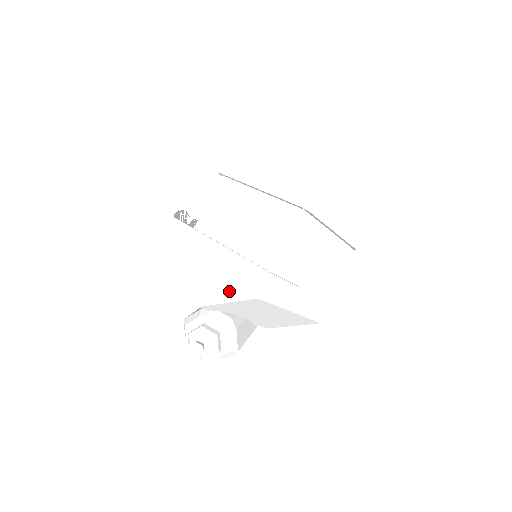
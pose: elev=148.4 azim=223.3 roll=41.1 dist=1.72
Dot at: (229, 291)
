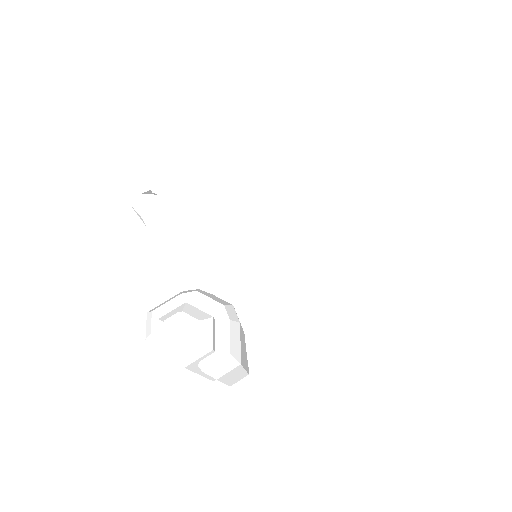
Dot at: (241, 237)
